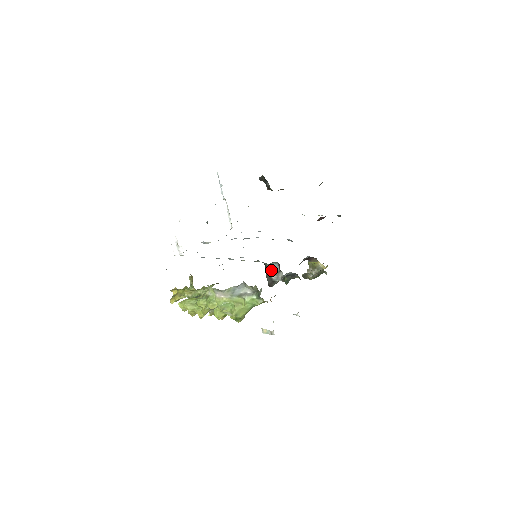
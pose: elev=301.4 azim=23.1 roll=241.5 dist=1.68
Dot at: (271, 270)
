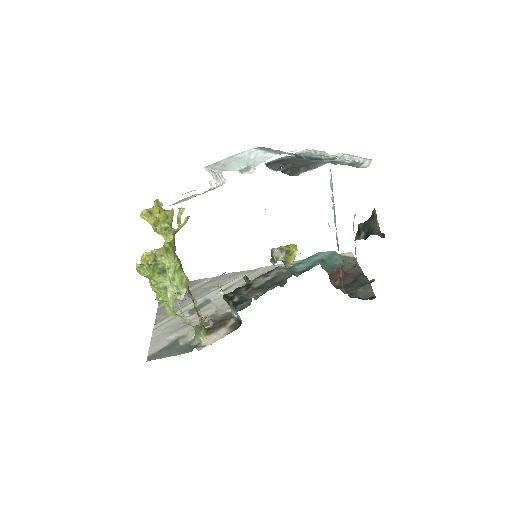
Dot at: (234, 311)
